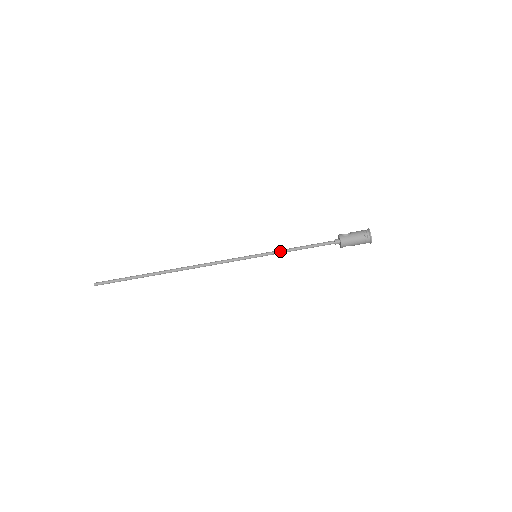
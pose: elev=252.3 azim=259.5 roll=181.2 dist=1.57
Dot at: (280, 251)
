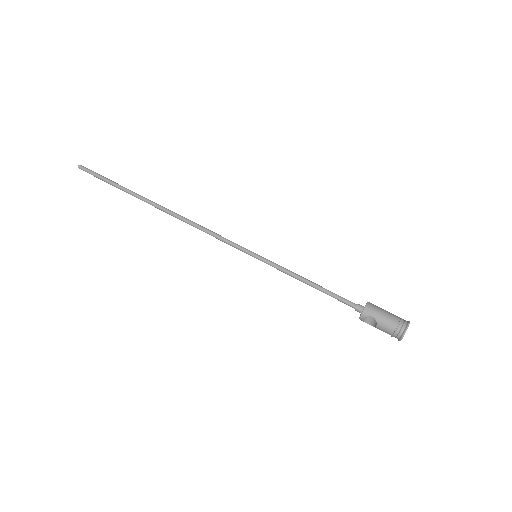
Dot at: (287, 269)
